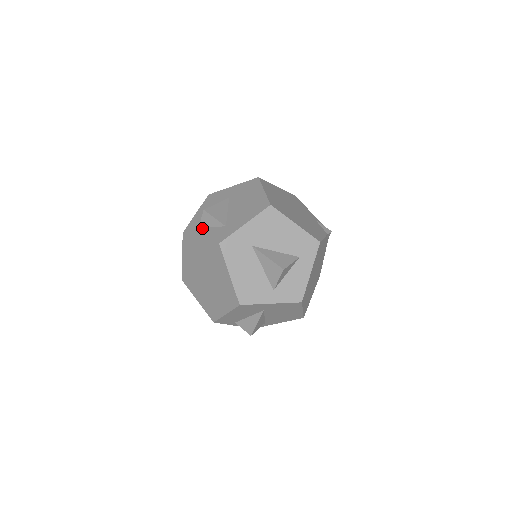
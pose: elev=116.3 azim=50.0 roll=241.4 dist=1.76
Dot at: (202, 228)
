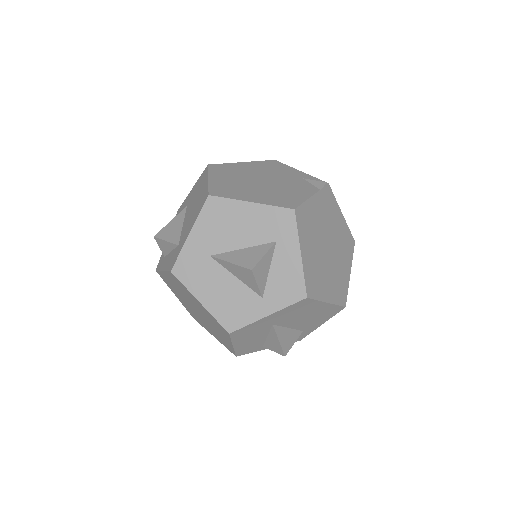
Dot at: (165, 257)
